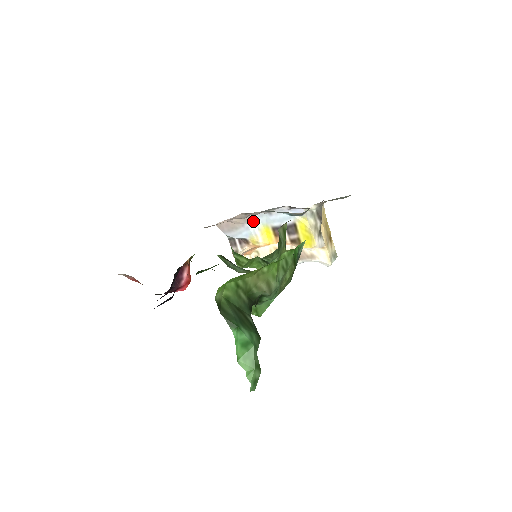
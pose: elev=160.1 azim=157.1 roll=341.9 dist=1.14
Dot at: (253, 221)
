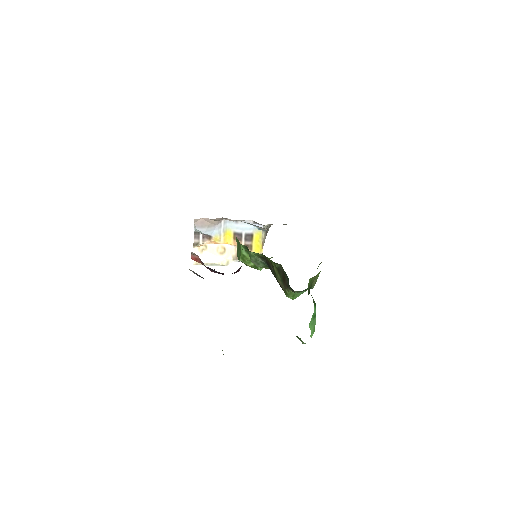
Dot at: (222, 224)
